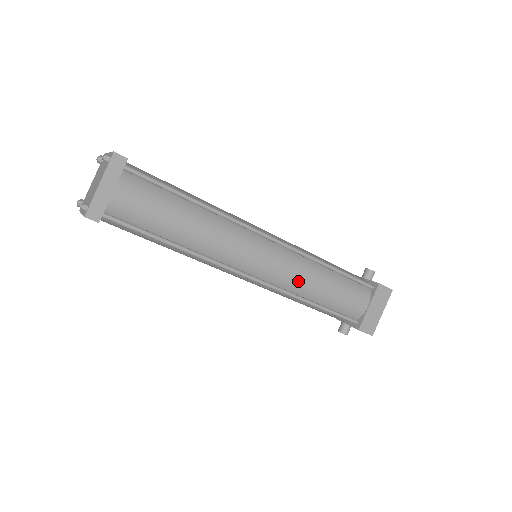
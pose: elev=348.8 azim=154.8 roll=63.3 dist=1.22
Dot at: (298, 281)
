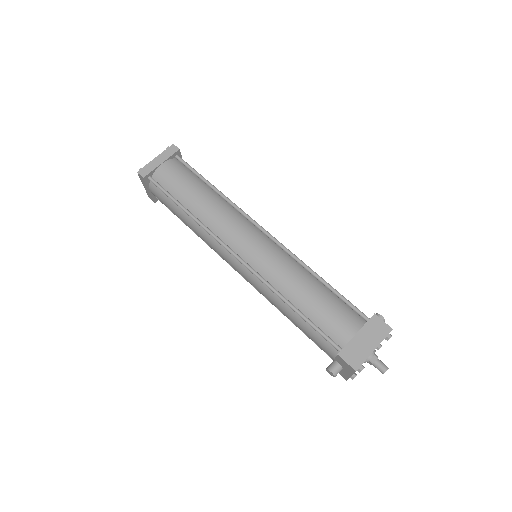
Dot at: (279, 274)
